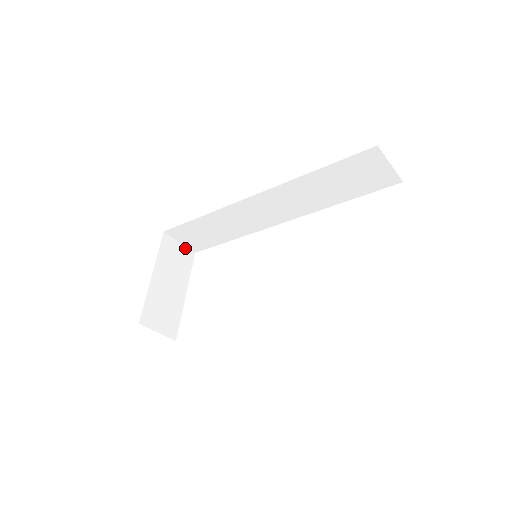
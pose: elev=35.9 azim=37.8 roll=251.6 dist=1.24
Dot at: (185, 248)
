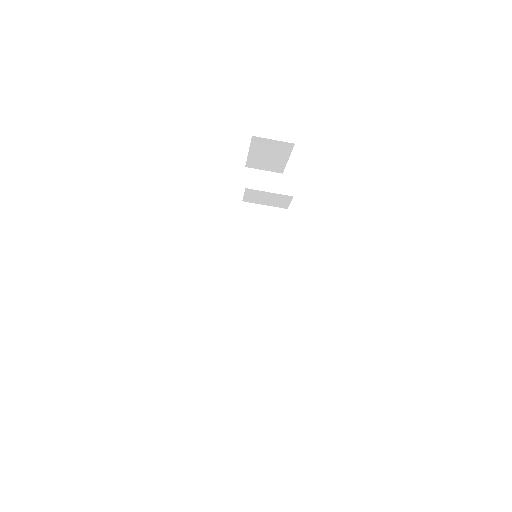
Dot at: occluded
